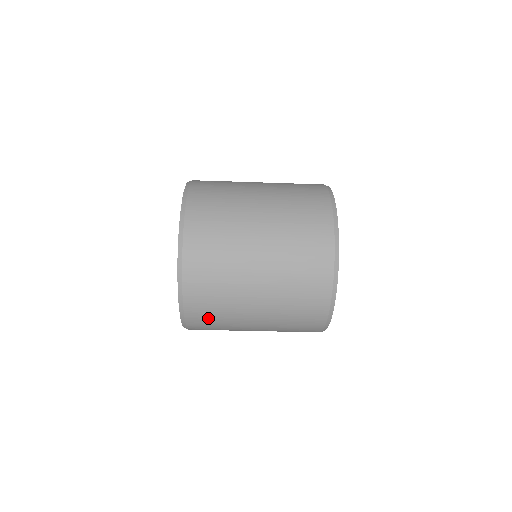
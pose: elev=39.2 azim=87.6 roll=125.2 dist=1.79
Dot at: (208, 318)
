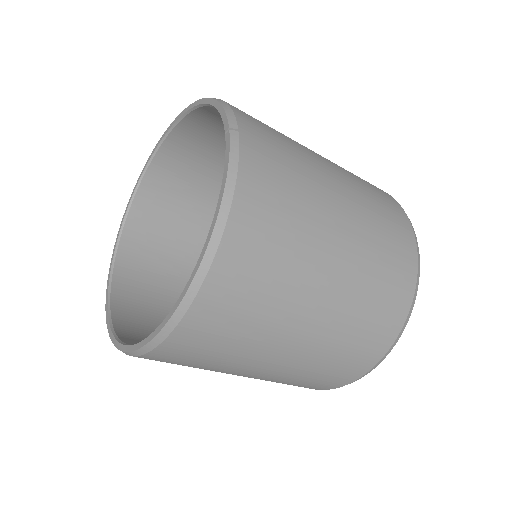
Dot at: occluded
